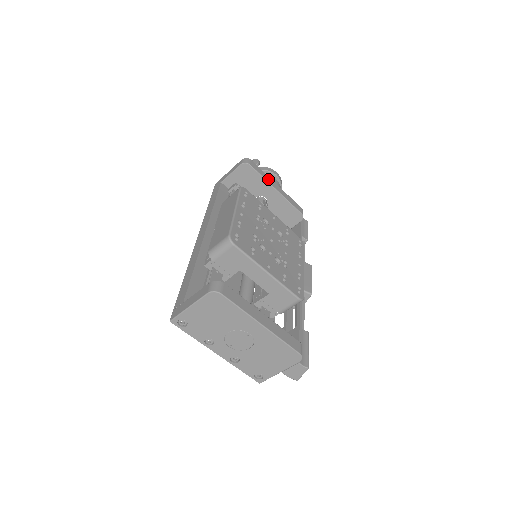
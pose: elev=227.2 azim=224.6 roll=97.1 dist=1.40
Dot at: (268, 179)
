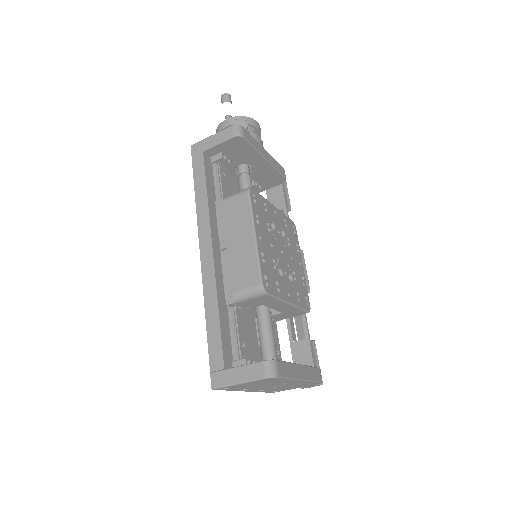
Dot at: (259, 147)
